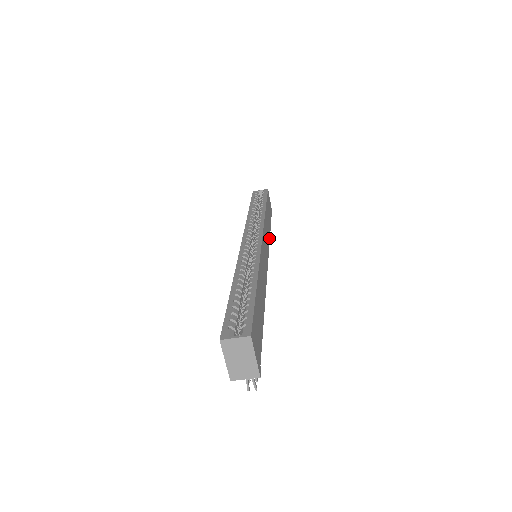
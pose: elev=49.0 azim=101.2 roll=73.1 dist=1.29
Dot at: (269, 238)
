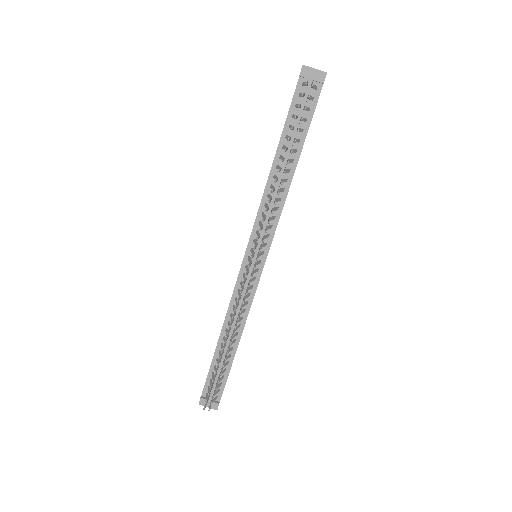
Dot at: occluded
